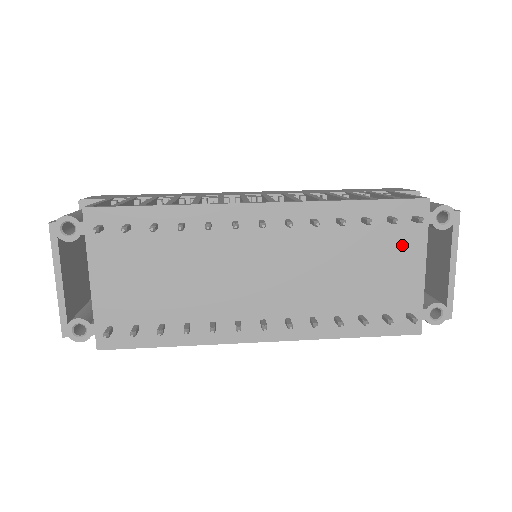
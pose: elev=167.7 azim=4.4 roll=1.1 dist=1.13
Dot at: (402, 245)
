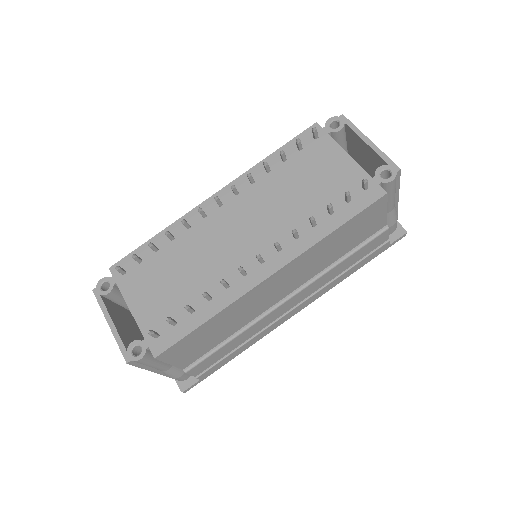
Dot at: (321, 155)
